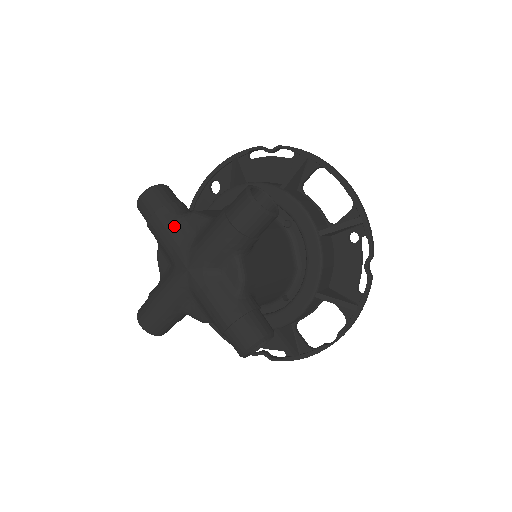
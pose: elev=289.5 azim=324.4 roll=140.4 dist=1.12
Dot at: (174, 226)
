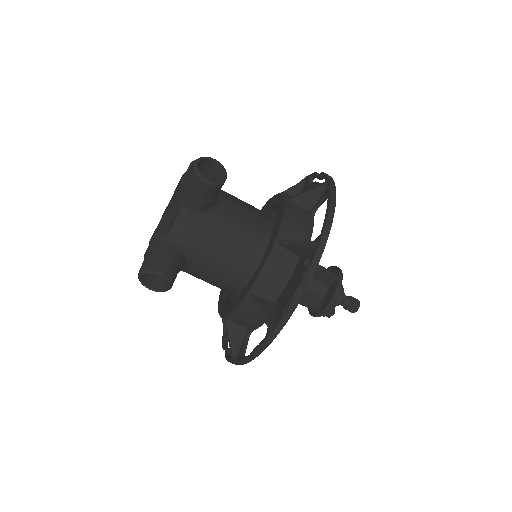
Dot at: occluded
